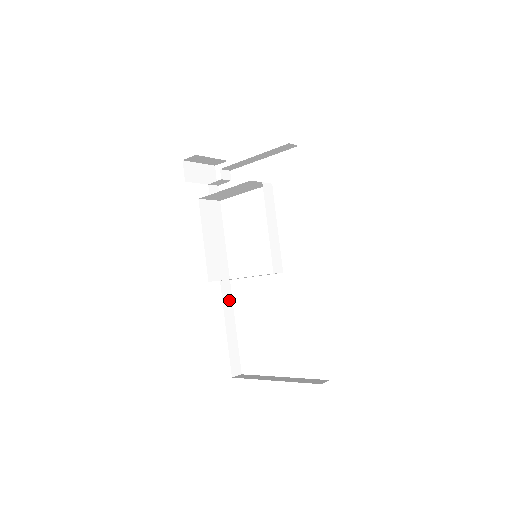
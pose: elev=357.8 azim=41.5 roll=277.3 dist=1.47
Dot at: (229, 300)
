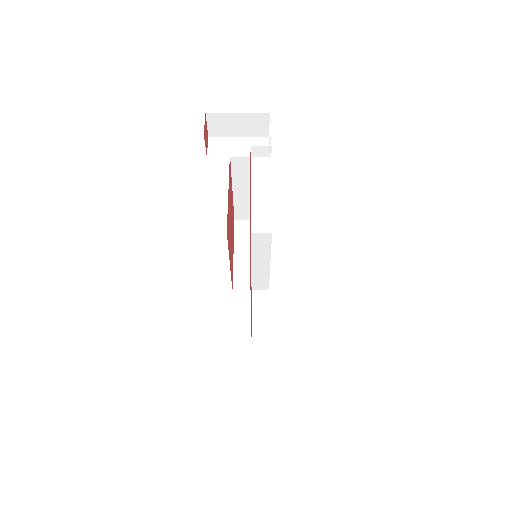
Dot at: occluded
